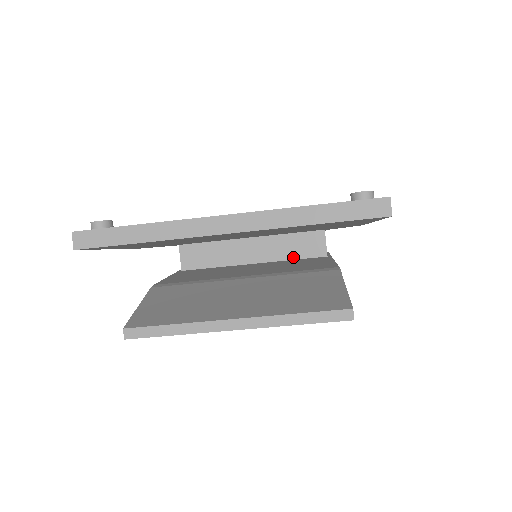
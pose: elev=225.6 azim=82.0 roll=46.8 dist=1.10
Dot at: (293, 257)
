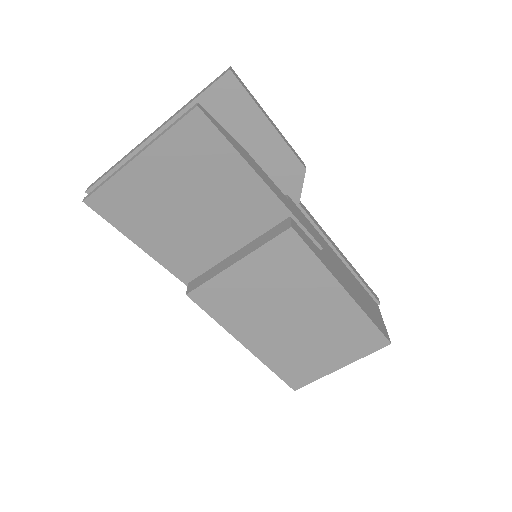
Dot at: occluded
